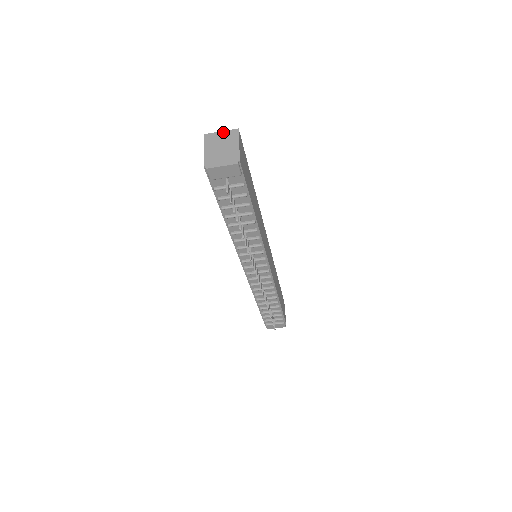
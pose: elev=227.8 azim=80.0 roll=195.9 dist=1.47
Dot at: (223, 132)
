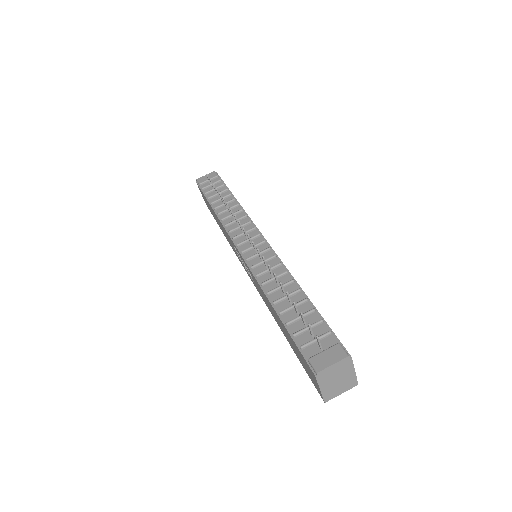
Dot at: occluded
